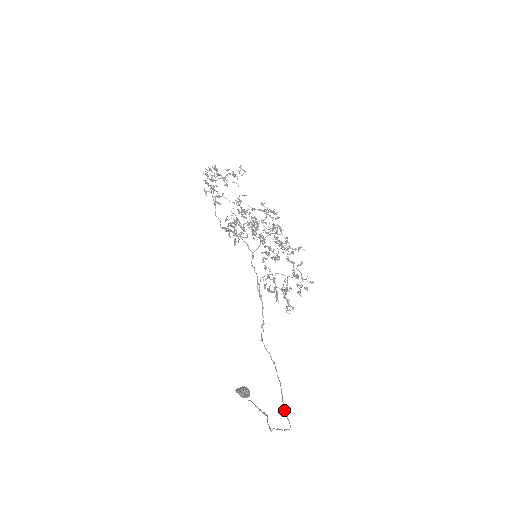
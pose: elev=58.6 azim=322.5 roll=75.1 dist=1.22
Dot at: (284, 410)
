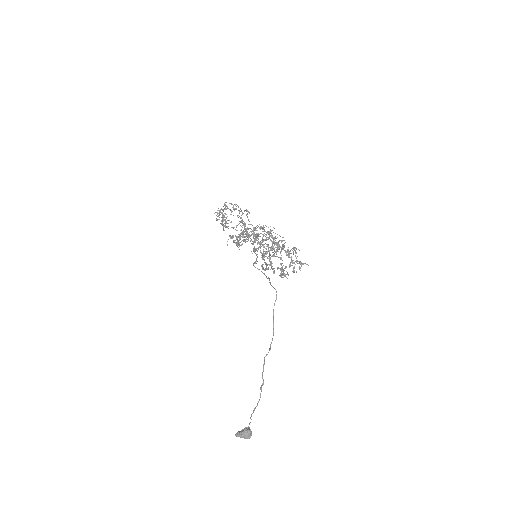
Dot at: (271, 285)
